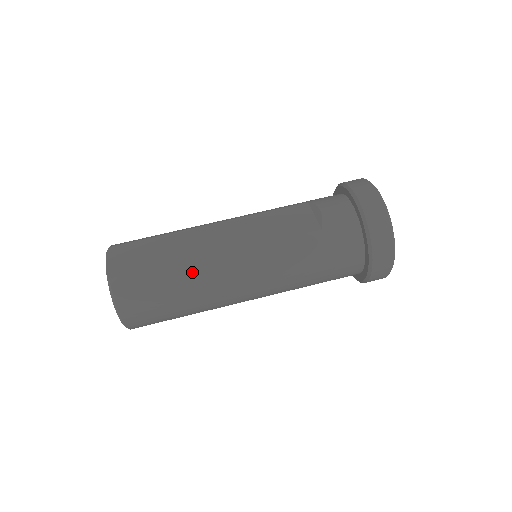
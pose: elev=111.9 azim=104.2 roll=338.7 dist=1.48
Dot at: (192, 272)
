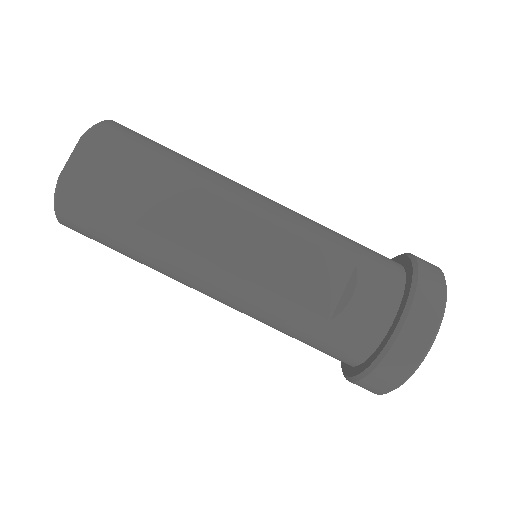
Dot at: (154, 249)
